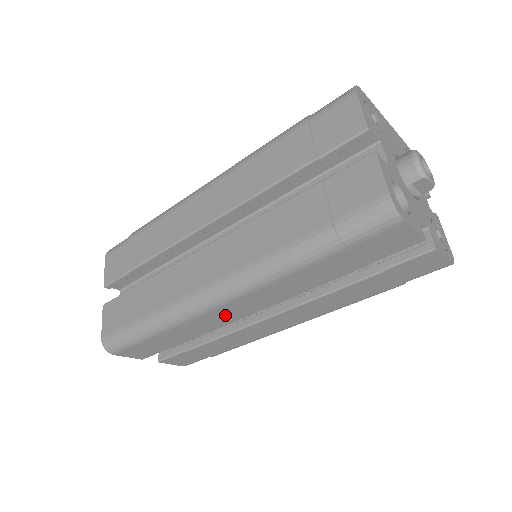
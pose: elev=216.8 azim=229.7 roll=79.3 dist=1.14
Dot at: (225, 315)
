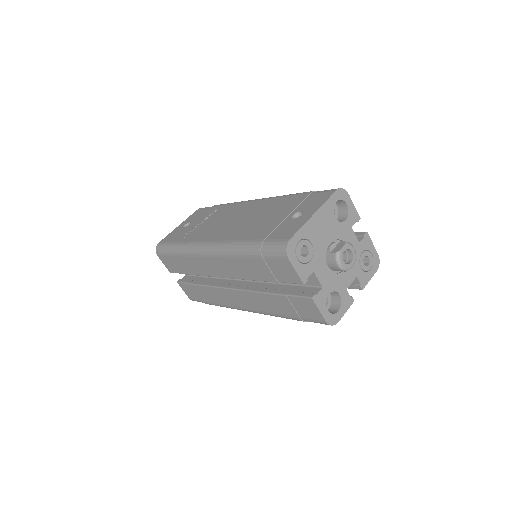
Dot at: occluded
